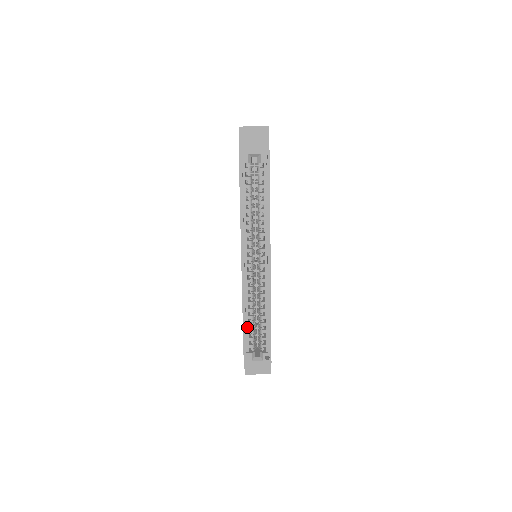
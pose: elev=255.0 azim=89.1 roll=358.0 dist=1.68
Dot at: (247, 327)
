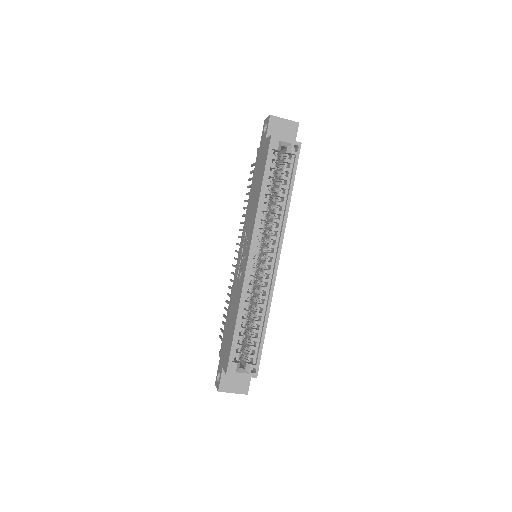
Dot at: (238, 331)
